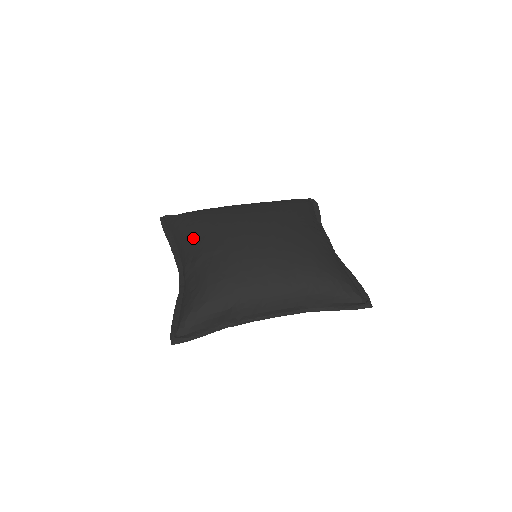
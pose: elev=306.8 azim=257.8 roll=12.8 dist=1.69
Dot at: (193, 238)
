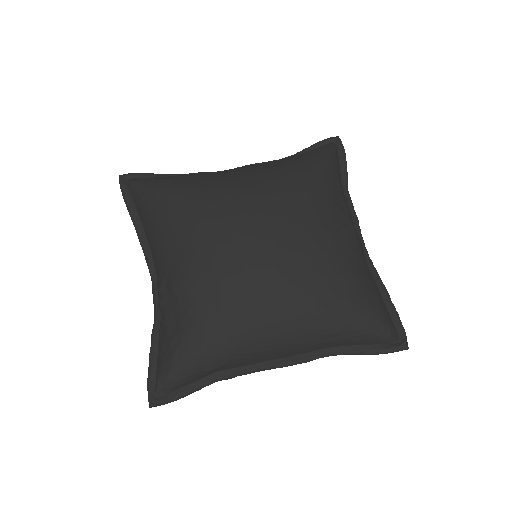
Dot at: (167, 243)
